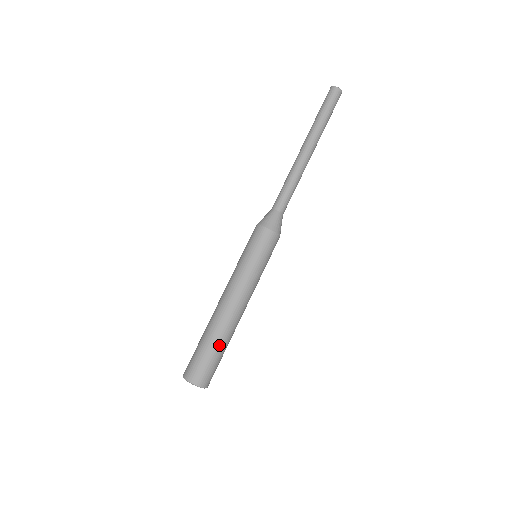
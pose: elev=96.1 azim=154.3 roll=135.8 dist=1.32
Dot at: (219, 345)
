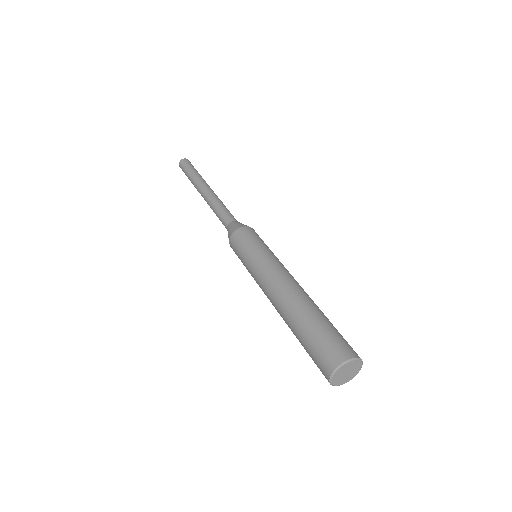
Dot at: occluded
